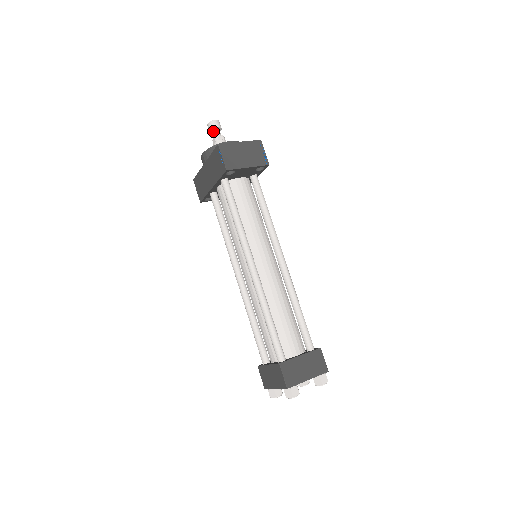
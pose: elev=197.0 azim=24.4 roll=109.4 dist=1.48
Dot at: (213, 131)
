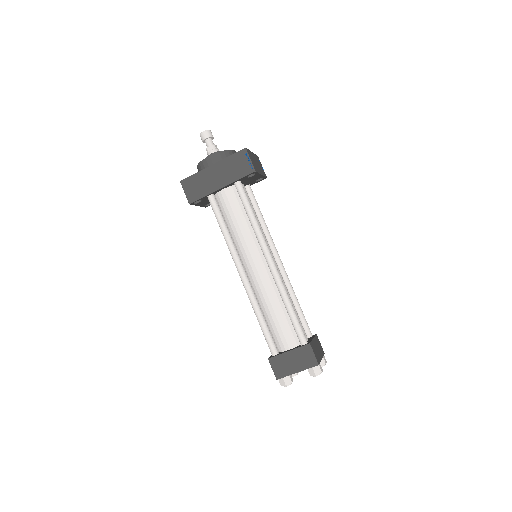
Dot at: (208, 139)
